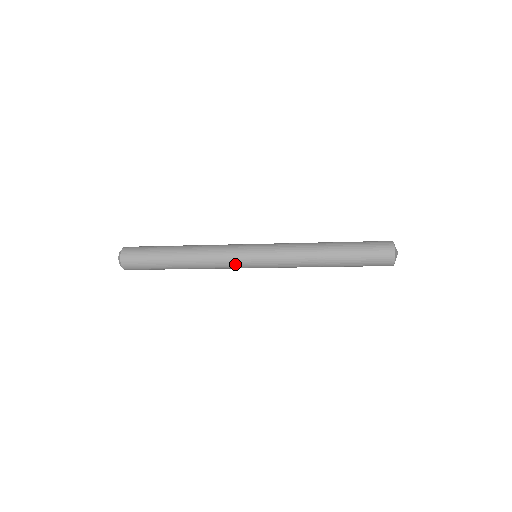
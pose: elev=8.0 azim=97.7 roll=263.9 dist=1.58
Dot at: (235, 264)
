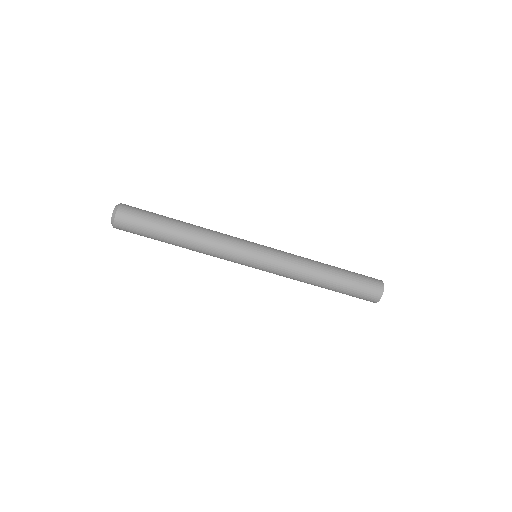
Dot at: (238, 252)
